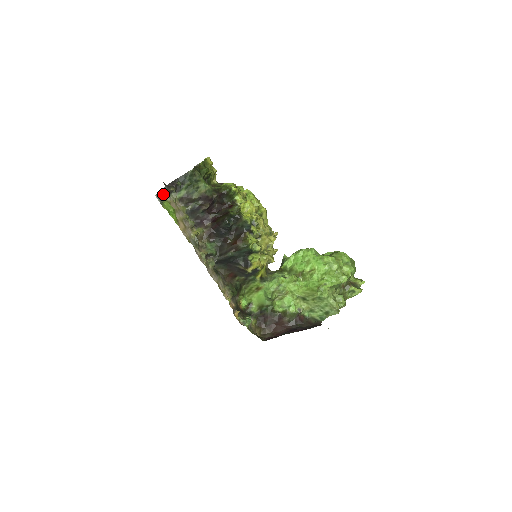
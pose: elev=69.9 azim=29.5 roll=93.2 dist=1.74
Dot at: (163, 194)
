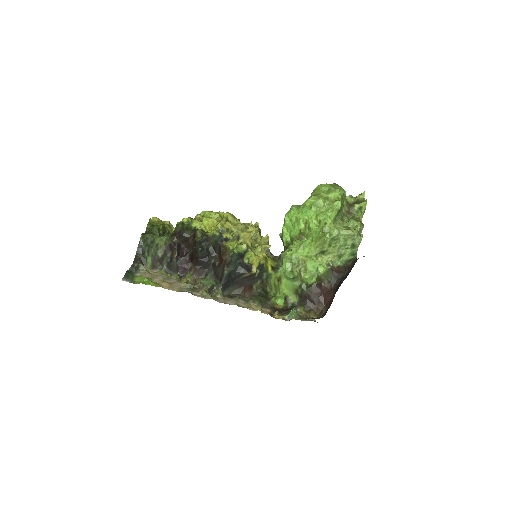
Dot at: (129, 274)
